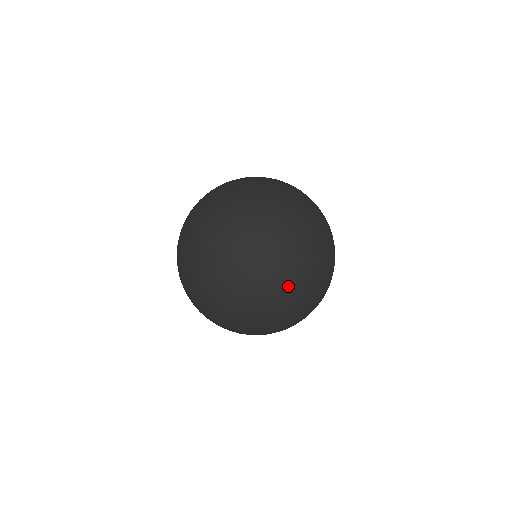
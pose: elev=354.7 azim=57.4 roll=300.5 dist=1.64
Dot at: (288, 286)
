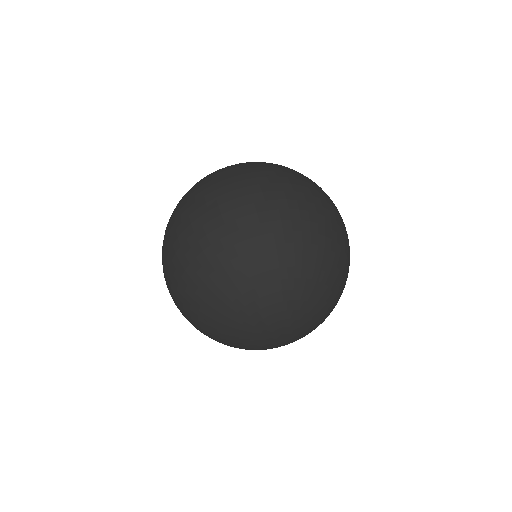
Dot at: (262, 316)
